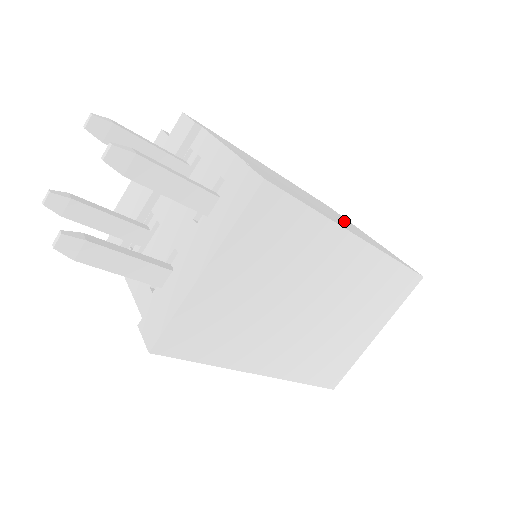
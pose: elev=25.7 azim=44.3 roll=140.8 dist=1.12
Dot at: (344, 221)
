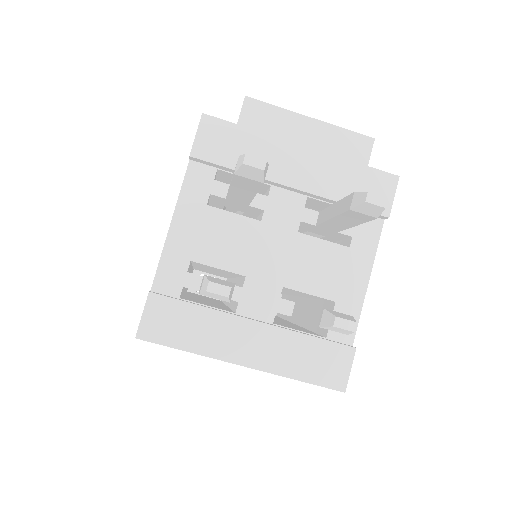
Dot at: occluded
